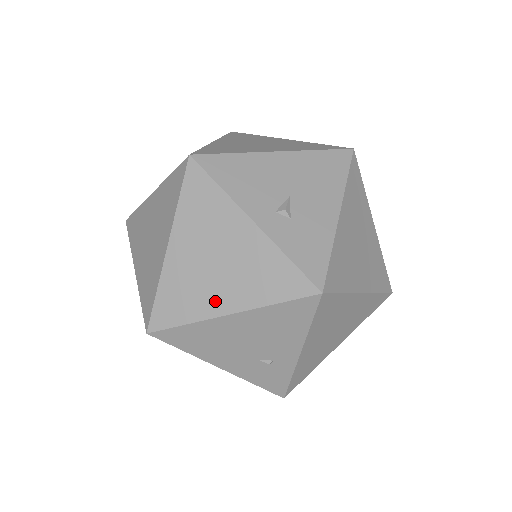
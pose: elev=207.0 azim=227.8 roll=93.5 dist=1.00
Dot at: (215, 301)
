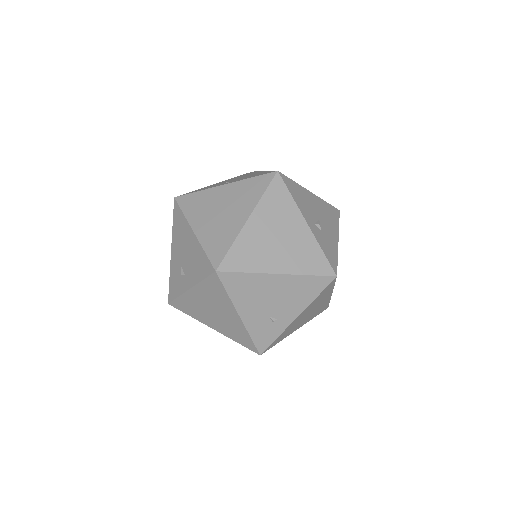
Dot at: (271, 263)
